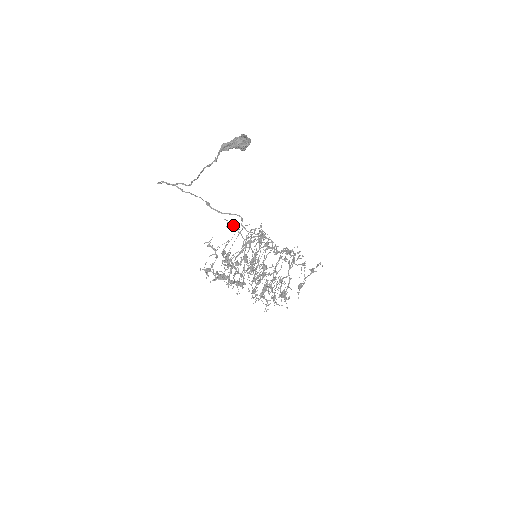
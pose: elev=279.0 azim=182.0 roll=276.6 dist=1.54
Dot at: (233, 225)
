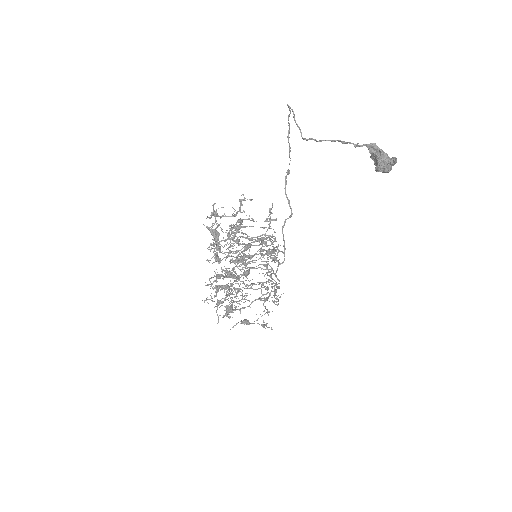
Dot at: occluded
